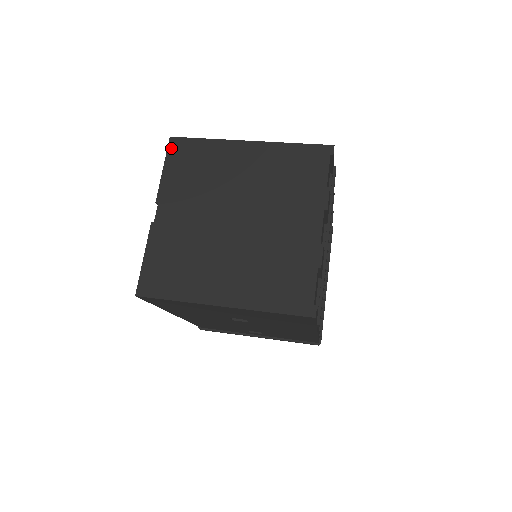
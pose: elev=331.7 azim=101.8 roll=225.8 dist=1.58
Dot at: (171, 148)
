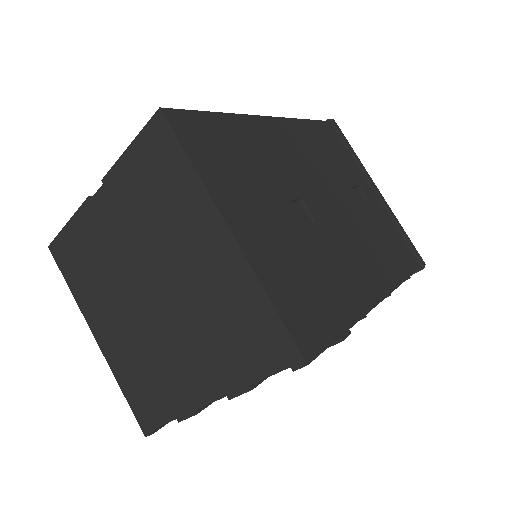
Dot at: (151, 127)
